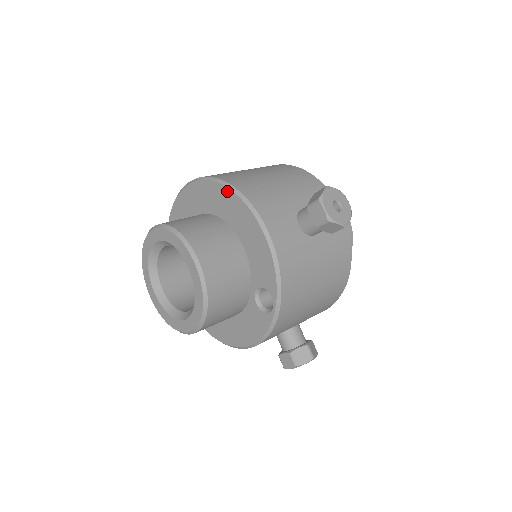
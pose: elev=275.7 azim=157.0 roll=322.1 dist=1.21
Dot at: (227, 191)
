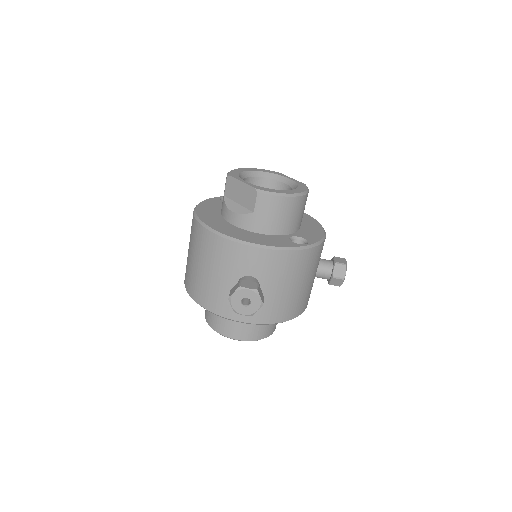
Dot at: occluded
